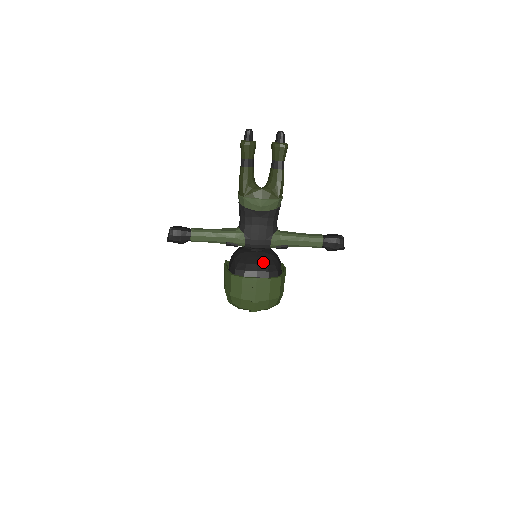
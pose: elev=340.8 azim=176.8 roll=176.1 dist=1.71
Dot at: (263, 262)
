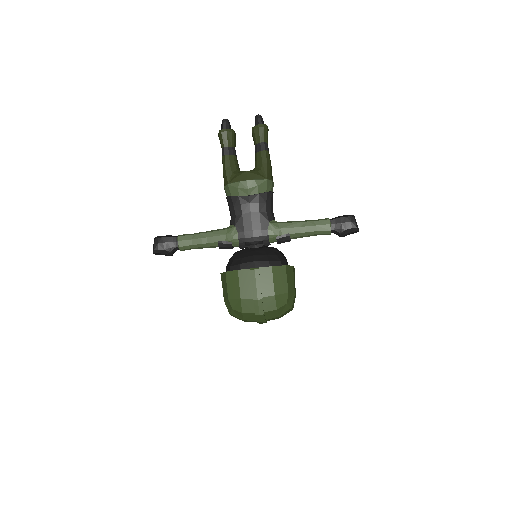
Dot at: (262, 254)
